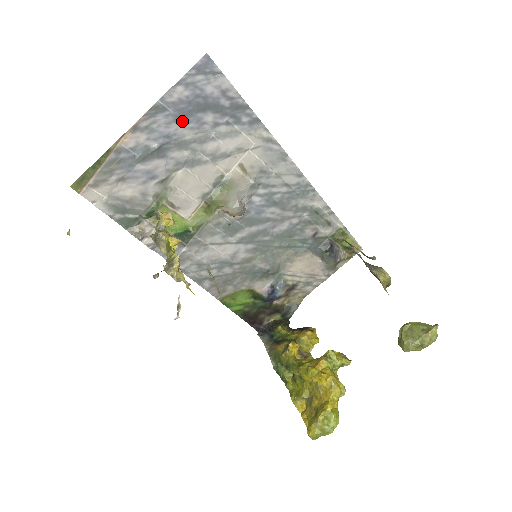
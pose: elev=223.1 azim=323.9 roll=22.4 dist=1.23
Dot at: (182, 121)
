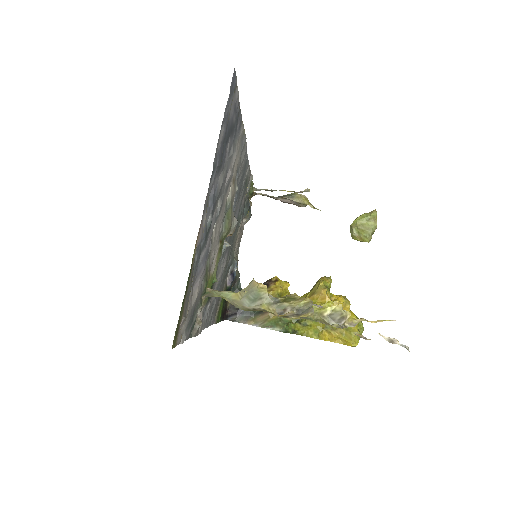
Dot at: (219, 168)
